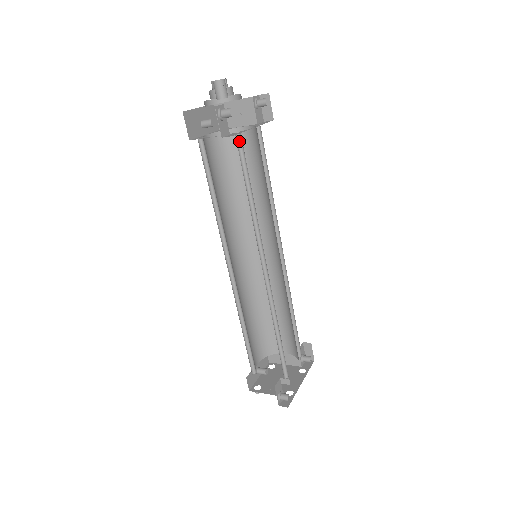
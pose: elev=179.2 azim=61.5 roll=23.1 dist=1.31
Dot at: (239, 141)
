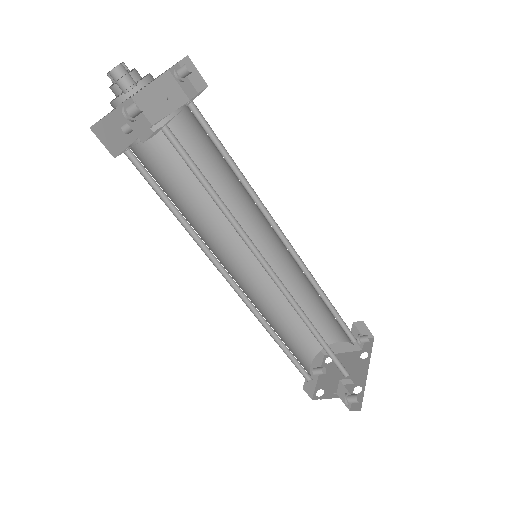
Dot at: (170, 135)
